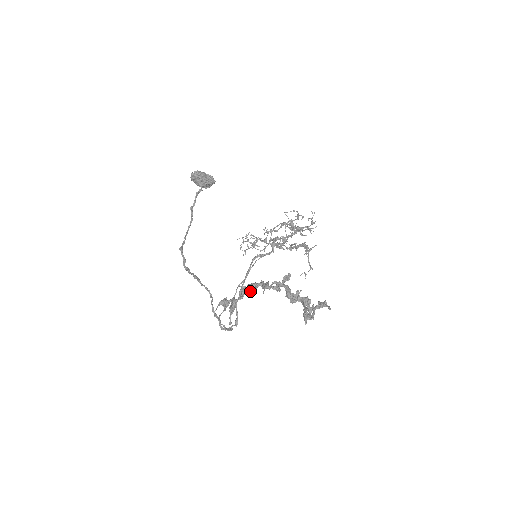
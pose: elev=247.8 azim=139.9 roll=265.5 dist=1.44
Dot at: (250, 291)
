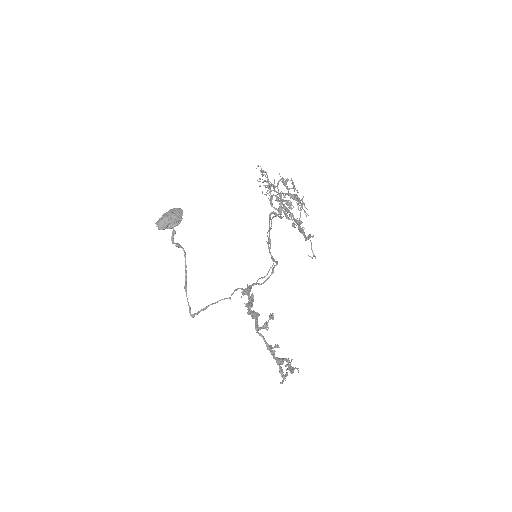
Dot at: occluded
